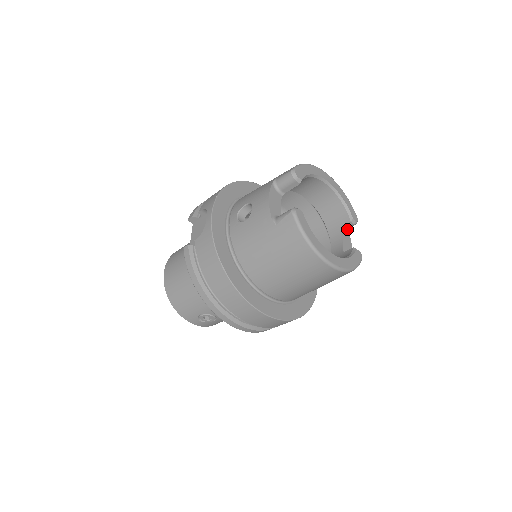
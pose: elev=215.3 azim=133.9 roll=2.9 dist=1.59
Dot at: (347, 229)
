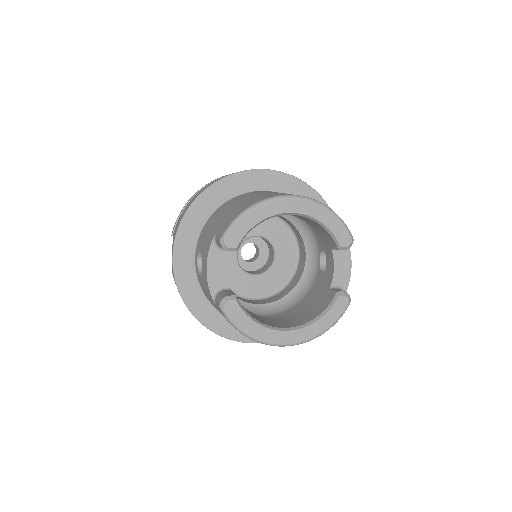
Dot at: occluded
